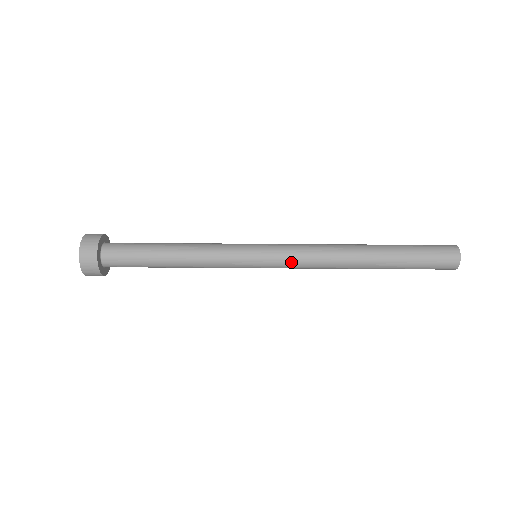
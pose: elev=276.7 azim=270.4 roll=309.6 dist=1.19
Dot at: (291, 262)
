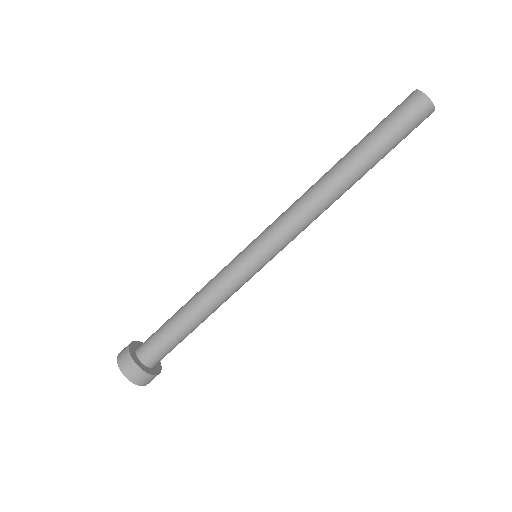
Dot at: (291, 240)
